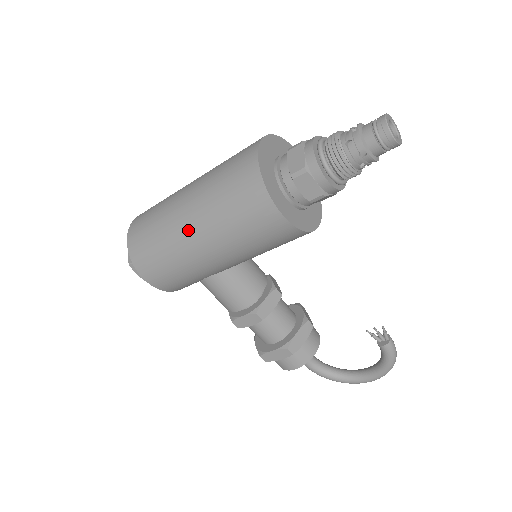
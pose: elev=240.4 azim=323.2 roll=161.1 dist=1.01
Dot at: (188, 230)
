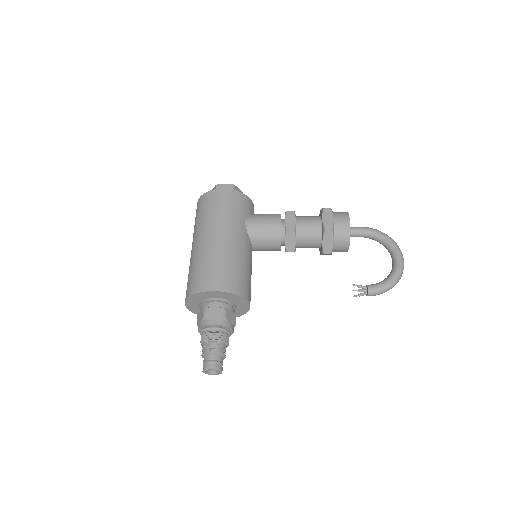
Dot at: occluded
